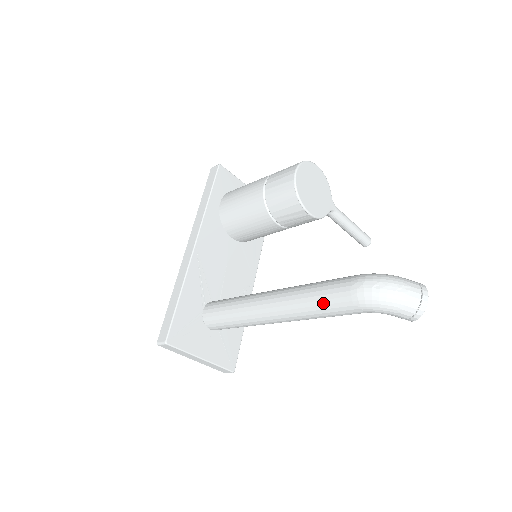
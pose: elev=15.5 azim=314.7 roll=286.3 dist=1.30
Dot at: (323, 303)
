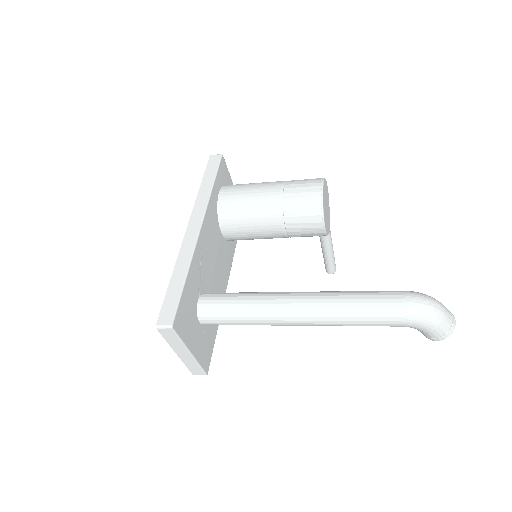
Dot at: (368, 311)
